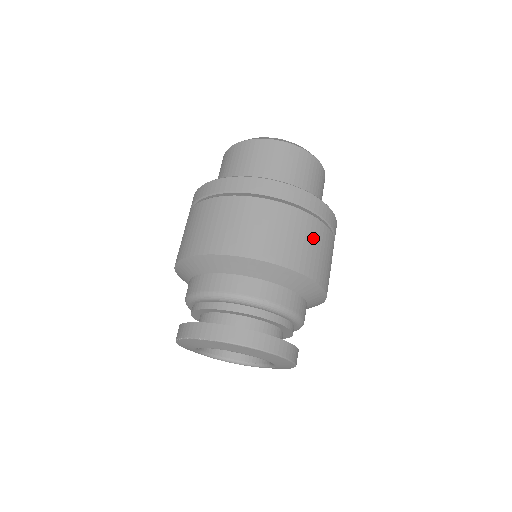
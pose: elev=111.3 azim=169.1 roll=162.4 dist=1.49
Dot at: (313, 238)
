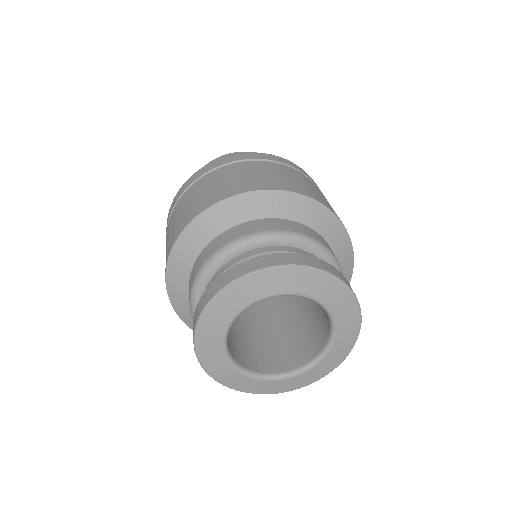
Dot at: occluded
